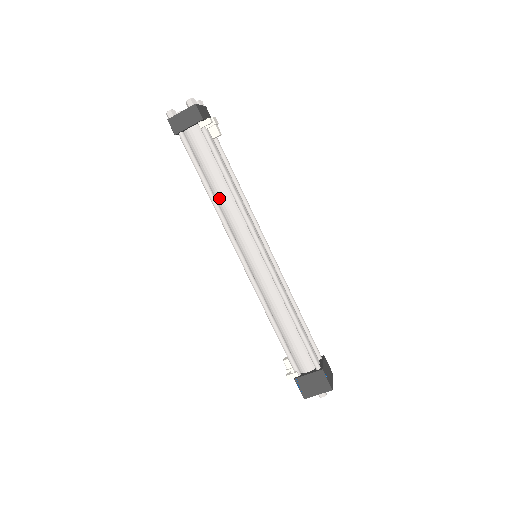
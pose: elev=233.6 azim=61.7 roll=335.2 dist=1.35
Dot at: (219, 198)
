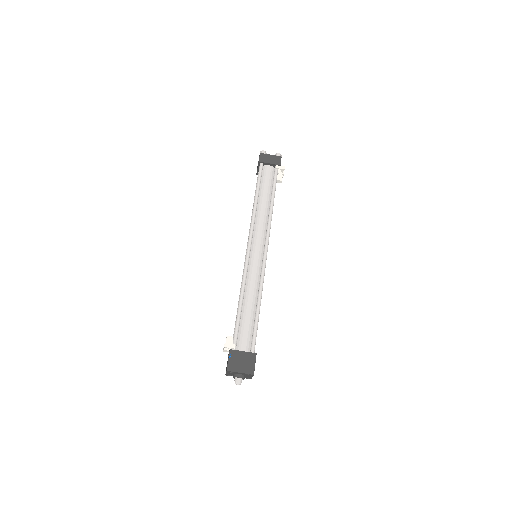
Dot at: (259, 207)
